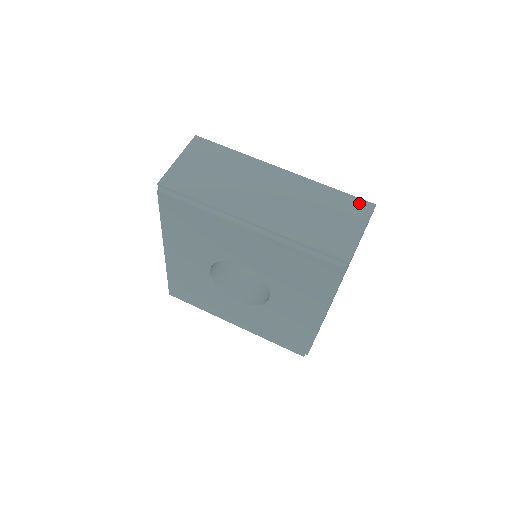
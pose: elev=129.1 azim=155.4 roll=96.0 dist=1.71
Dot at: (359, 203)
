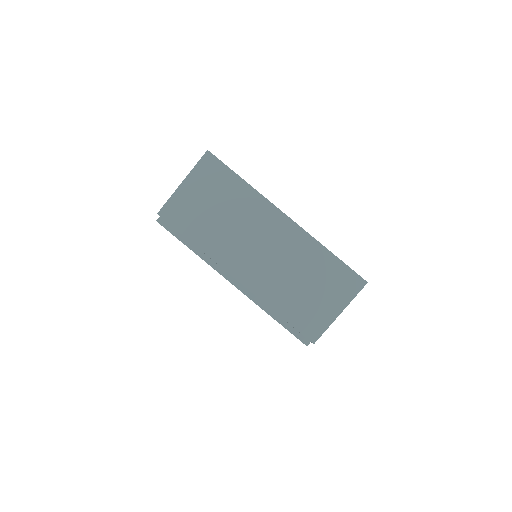
Dot at: (351, 277)
